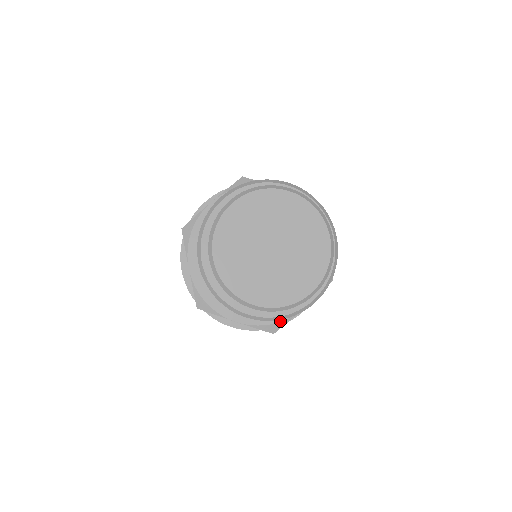
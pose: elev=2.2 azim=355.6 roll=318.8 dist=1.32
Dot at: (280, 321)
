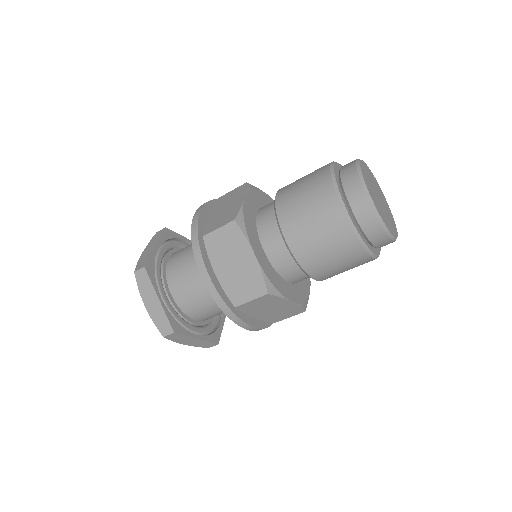
Dot at: (307, 298)
